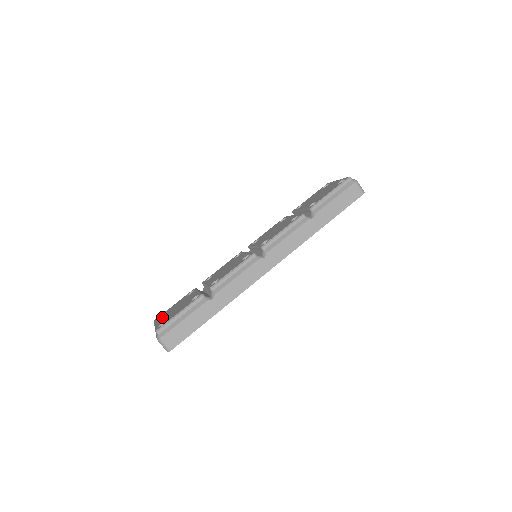
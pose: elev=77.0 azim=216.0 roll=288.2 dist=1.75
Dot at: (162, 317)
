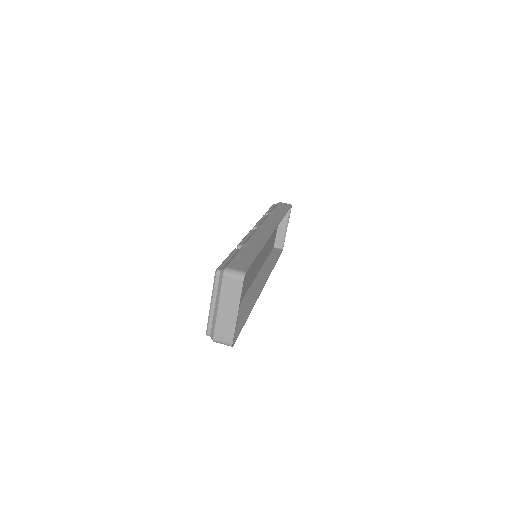
Dot at: occluded
